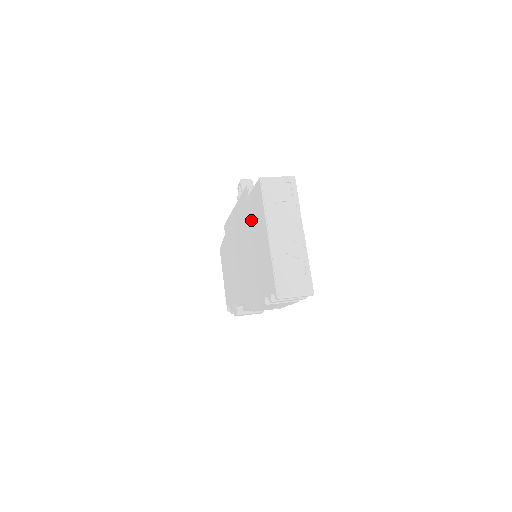
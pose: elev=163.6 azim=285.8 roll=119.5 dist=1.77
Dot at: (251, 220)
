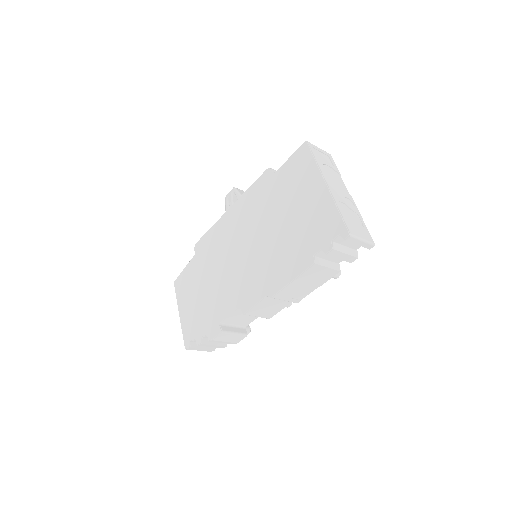
Dot at: (280, 193)
